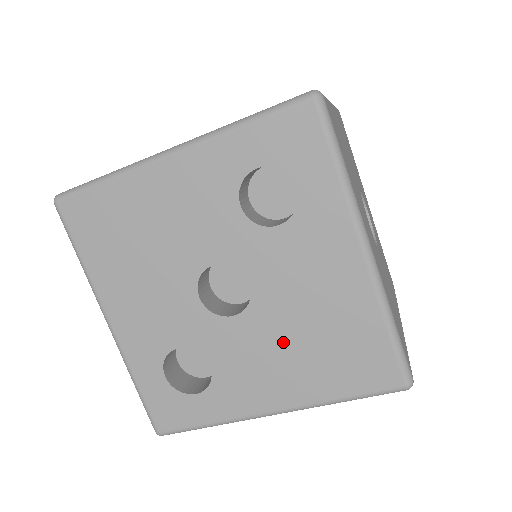
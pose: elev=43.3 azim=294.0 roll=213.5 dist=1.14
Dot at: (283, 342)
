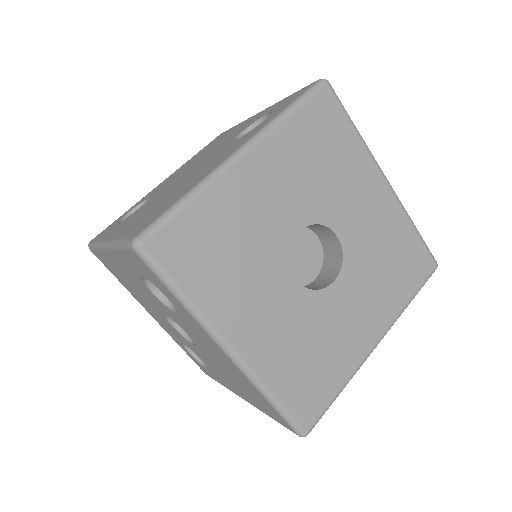
Dot at: (223, 371)
